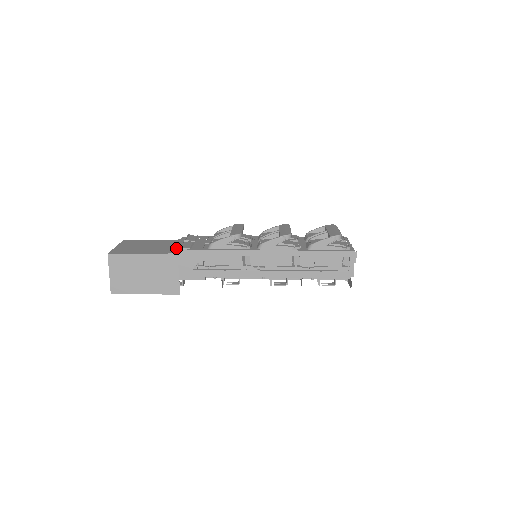
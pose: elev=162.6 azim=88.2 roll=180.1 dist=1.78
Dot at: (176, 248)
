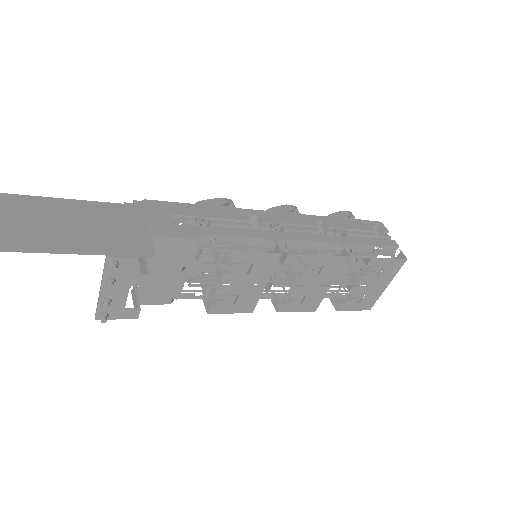
Dot at: occluded
